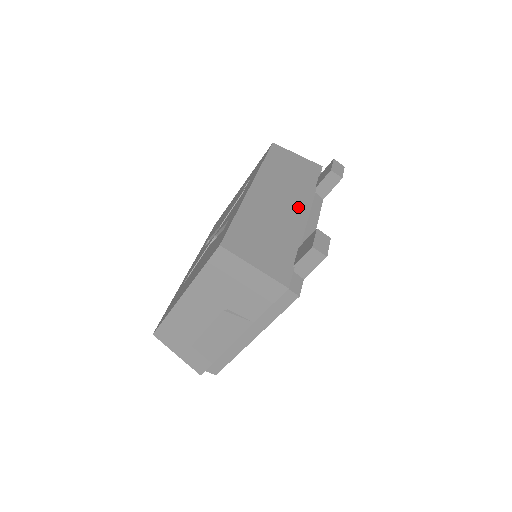
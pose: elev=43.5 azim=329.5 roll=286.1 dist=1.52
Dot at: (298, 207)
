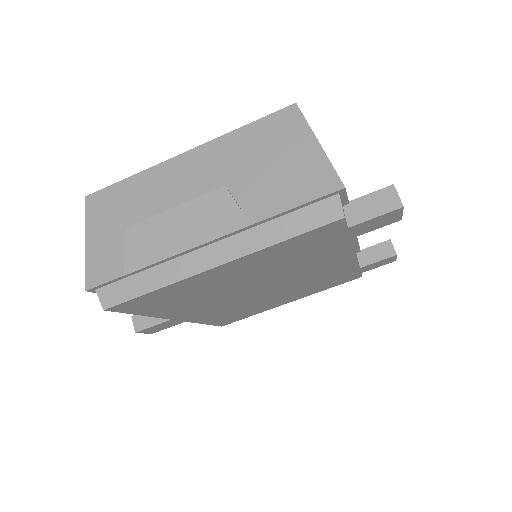
Dot at: occluded
